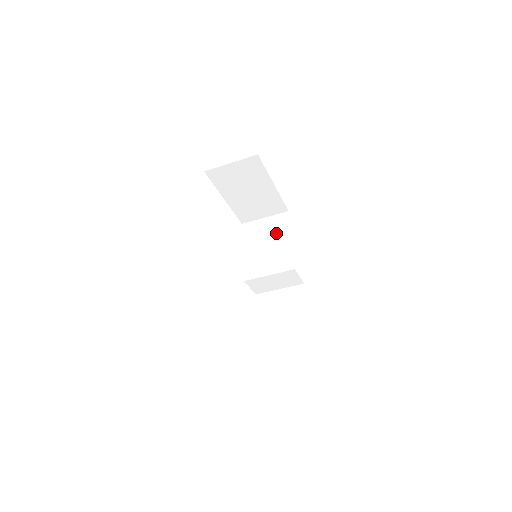
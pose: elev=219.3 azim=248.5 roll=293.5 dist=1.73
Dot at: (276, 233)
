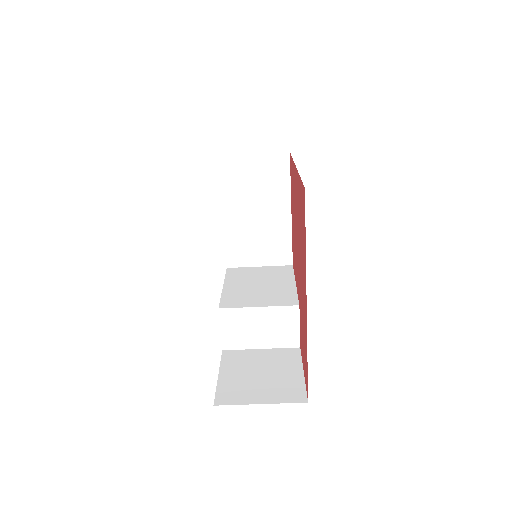
Dot at: (274, 277)
